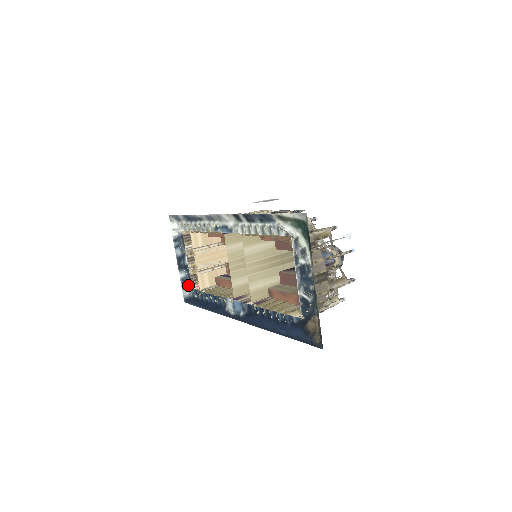
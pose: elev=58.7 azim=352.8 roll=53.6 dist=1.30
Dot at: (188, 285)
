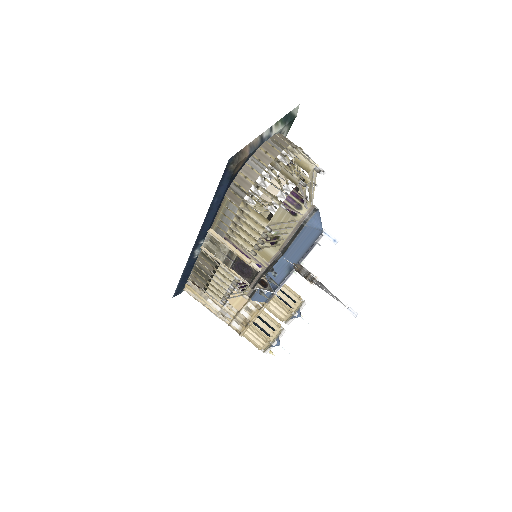
Dot at: occluded
